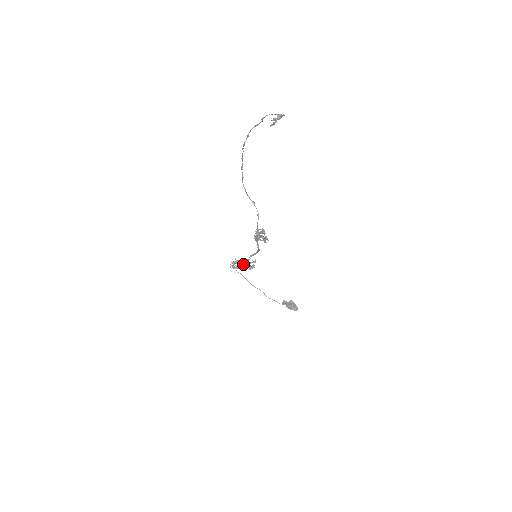
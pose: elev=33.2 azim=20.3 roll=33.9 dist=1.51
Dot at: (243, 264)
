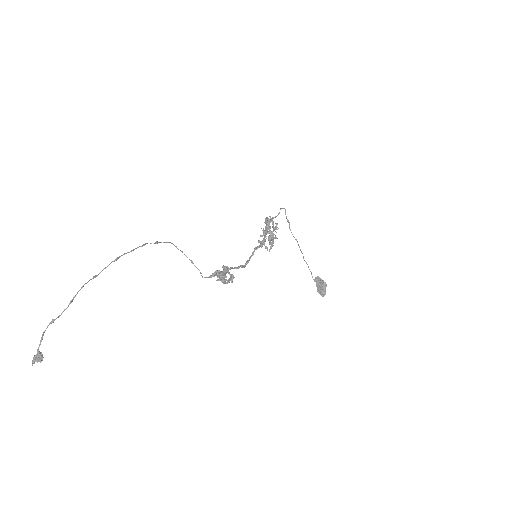
Dot at: (263, 238)
